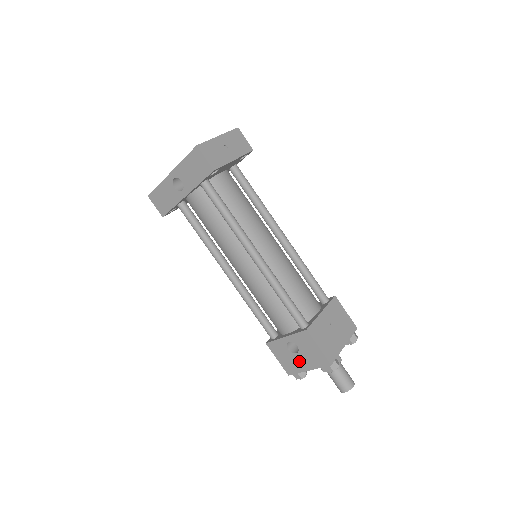
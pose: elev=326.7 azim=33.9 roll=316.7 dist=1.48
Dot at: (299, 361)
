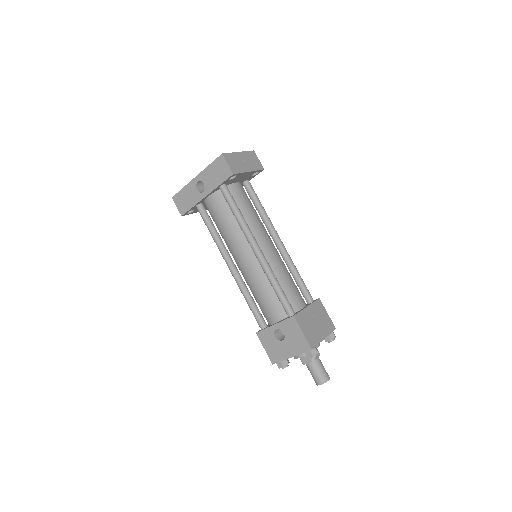
Dot at: (284, 348)
